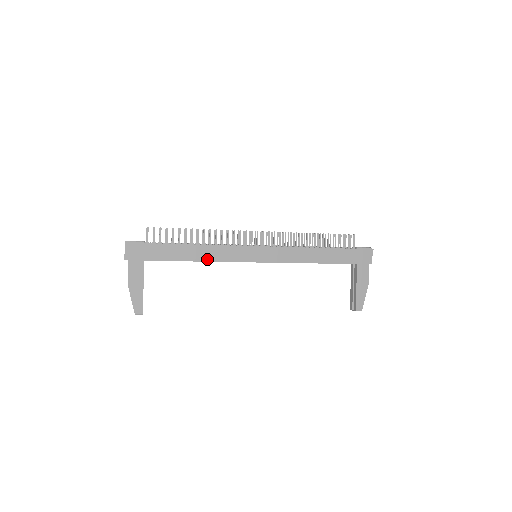
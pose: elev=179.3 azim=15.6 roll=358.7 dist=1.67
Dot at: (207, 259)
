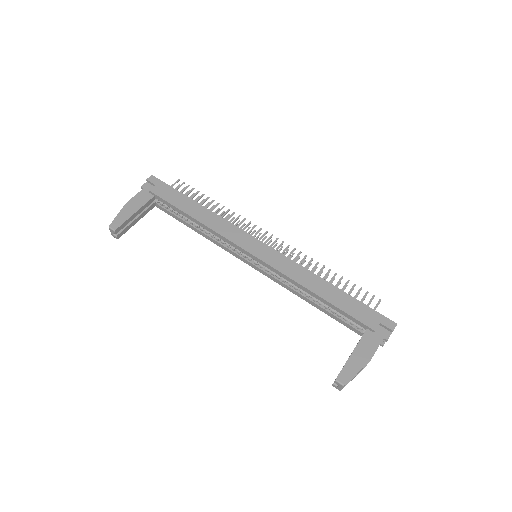
Dot at: (206, 223)
